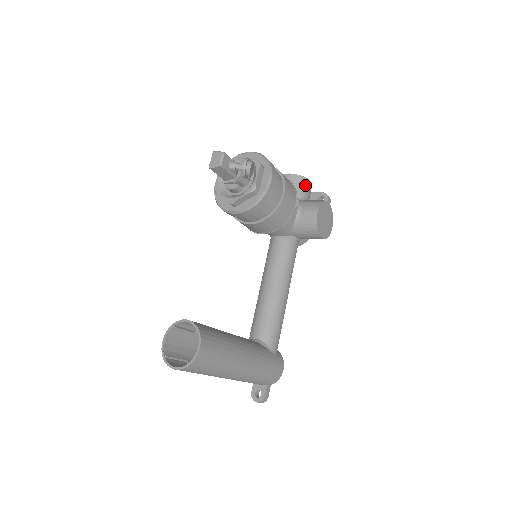
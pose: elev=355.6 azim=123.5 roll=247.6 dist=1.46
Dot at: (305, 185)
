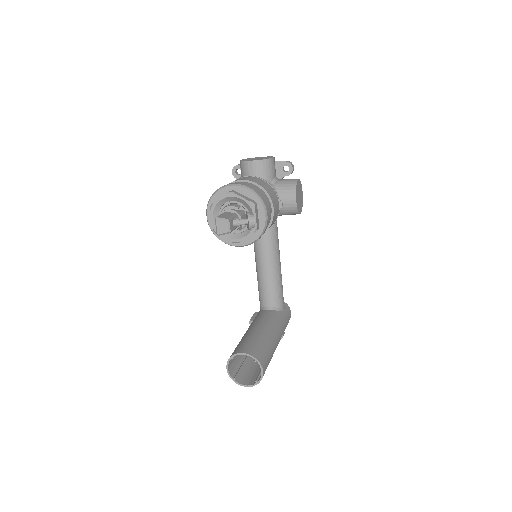
Dot at: (272, 166)
